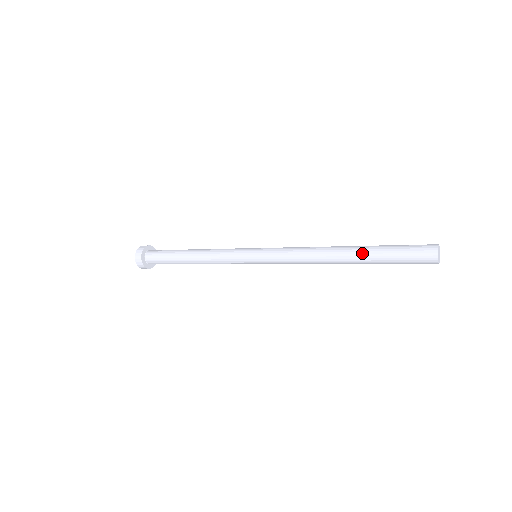
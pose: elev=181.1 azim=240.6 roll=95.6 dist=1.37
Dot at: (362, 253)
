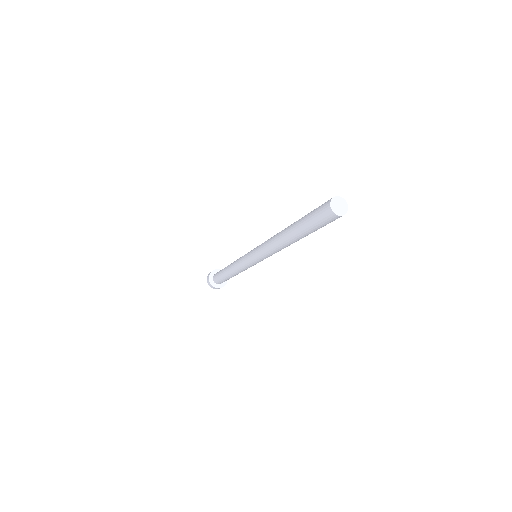
Dot at: occluded
